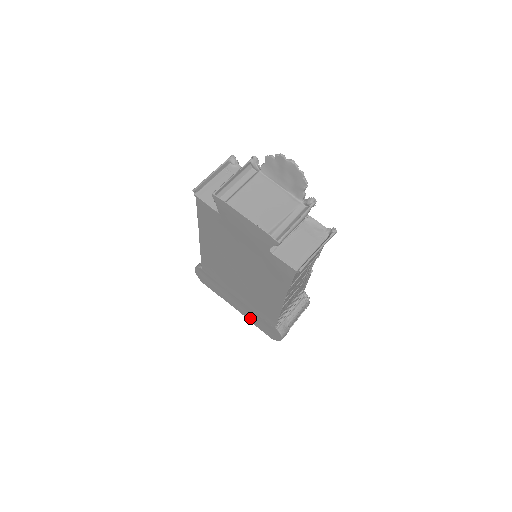
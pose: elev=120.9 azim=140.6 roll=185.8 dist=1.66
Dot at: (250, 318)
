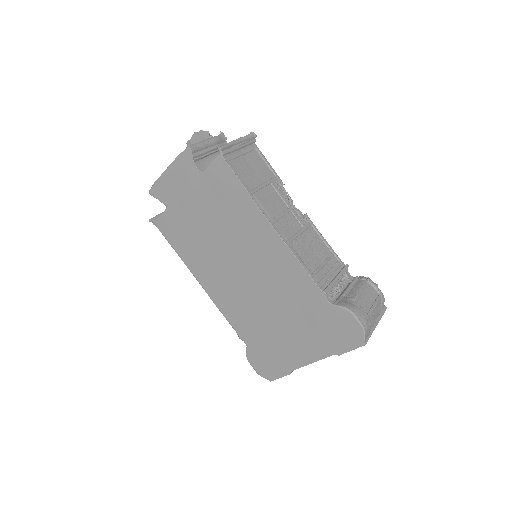
Dot at: (324, 349)
